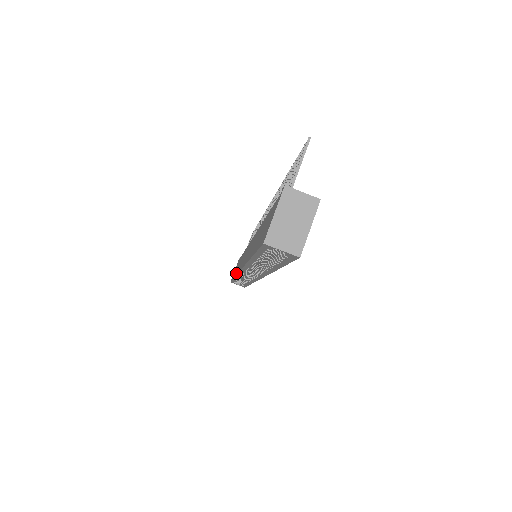
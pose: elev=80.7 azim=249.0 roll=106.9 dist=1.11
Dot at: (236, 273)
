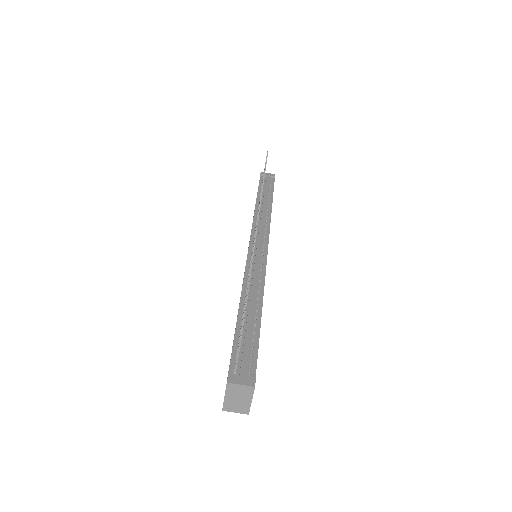
Dot at: occluded
